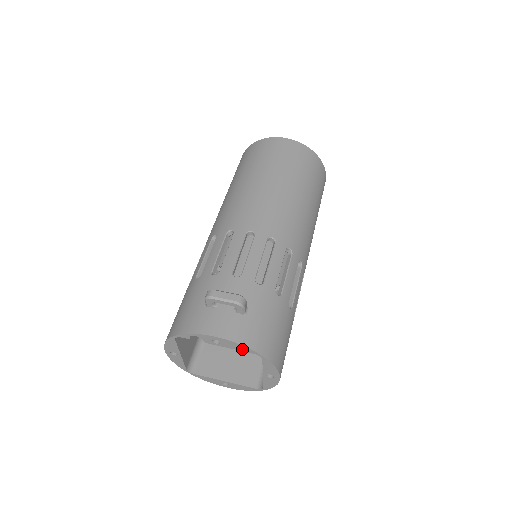
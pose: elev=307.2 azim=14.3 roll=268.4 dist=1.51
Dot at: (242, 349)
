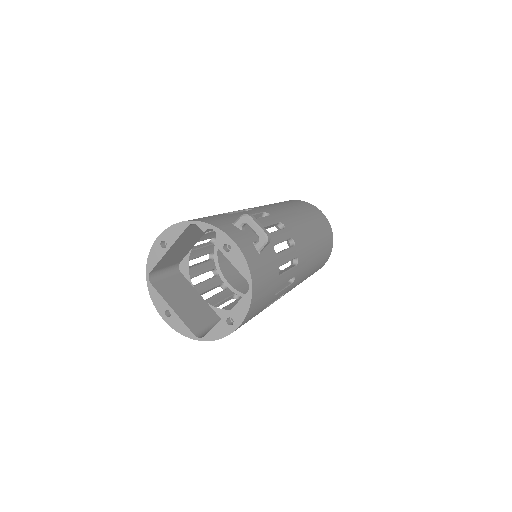
Dot at: (242, 269)
